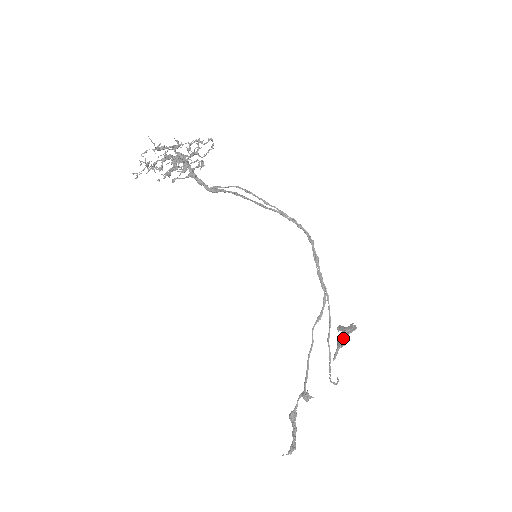
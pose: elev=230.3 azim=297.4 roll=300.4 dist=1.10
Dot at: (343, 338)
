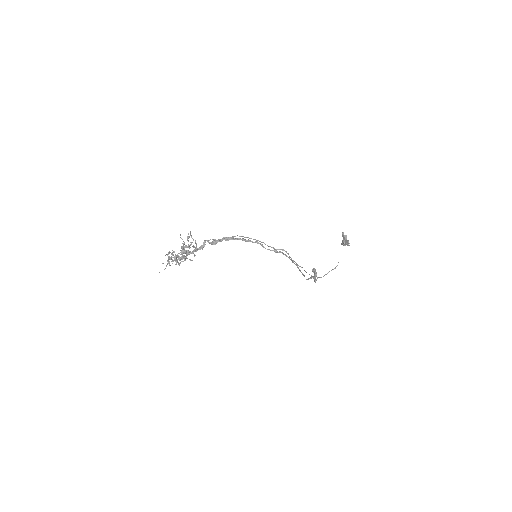
Dot at: occluded
